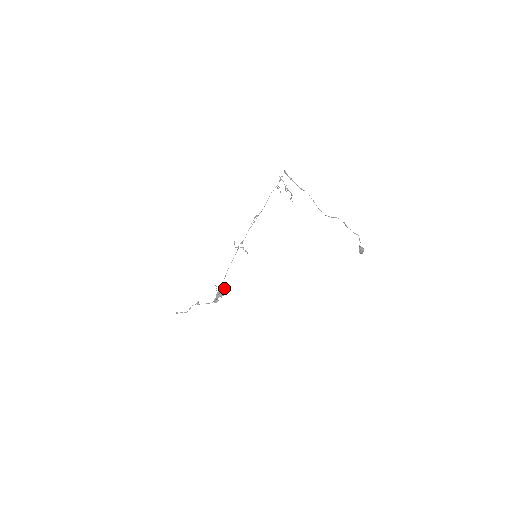
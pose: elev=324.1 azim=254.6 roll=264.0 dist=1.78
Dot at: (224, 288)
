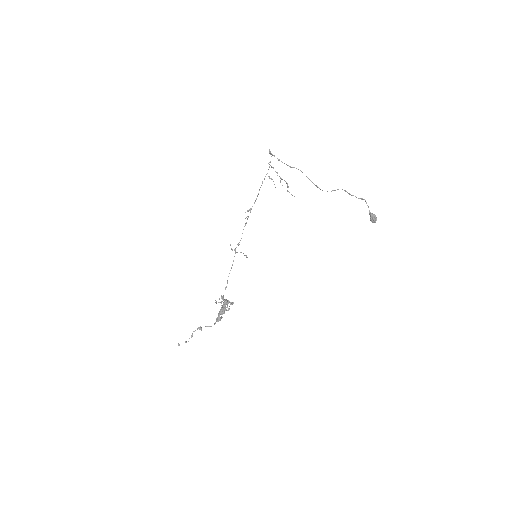
Dot at: (225, 300)
